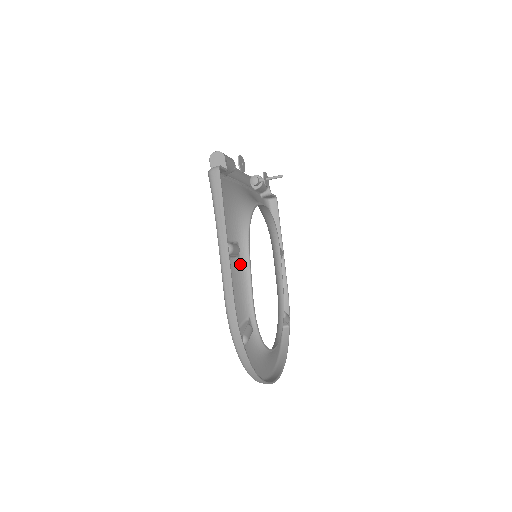
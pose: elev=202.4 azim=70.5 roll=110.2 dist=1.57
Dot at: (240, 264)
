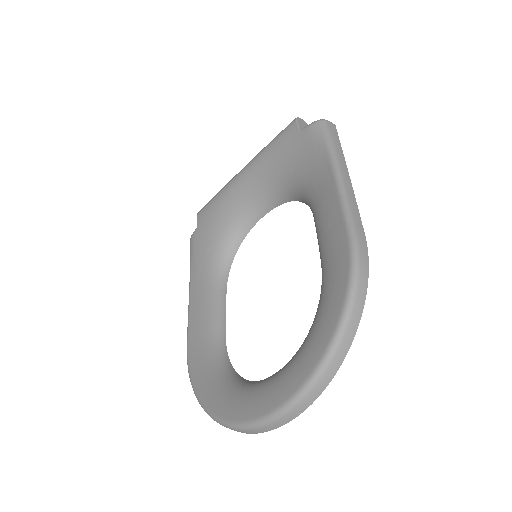
Dot at: occluded
